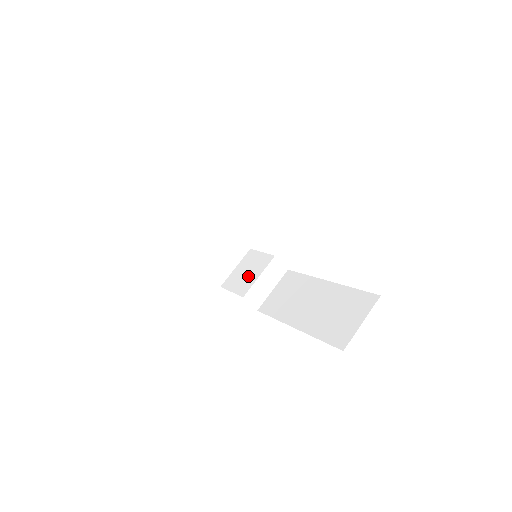
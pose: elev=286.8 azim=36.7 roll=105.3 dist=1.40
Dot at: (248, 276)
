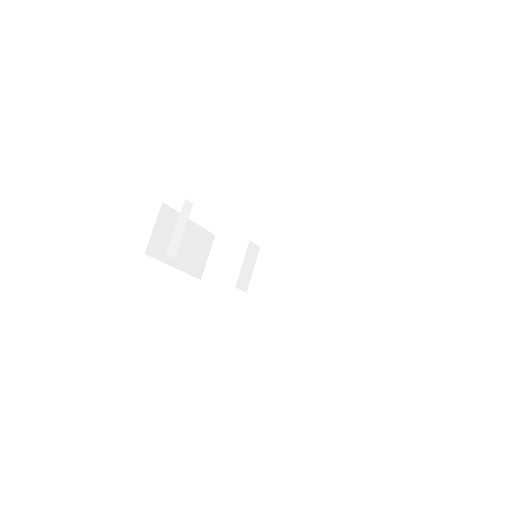
Dot at: (229, 265)
